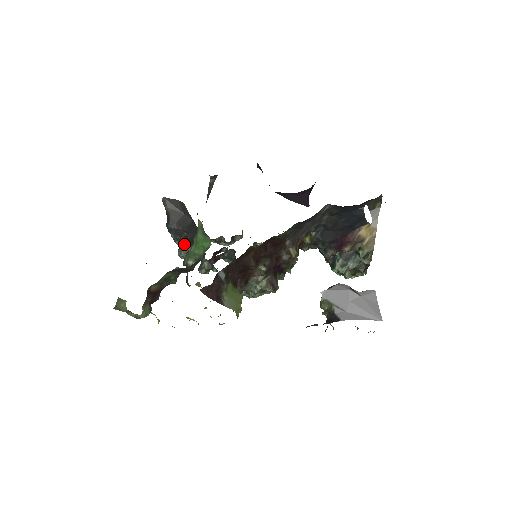
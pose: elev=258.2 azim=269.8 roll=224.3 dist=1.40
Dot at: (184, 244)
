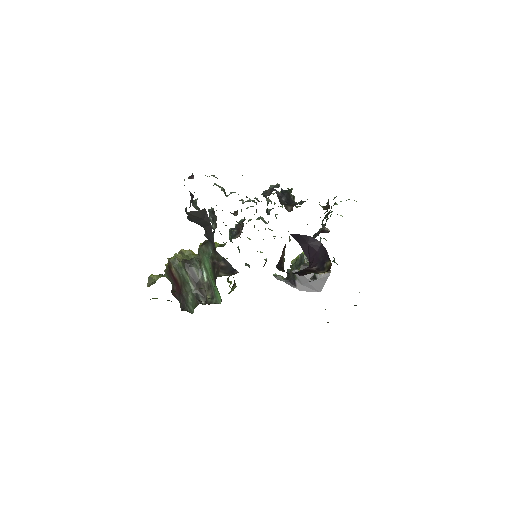
Dot at: occluded
